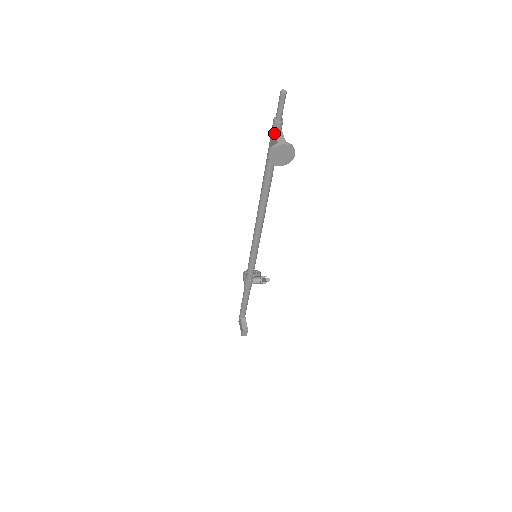
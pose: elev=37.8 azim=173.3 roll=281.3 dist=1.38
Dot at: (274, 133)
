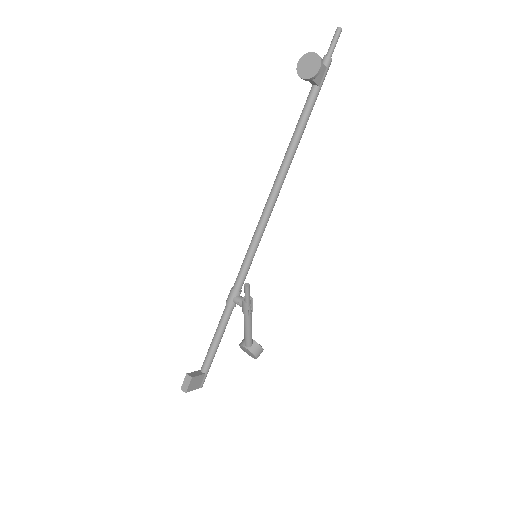
Dot at: occluded
